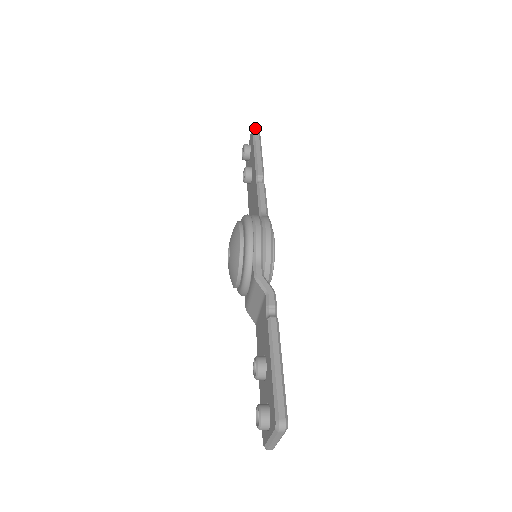
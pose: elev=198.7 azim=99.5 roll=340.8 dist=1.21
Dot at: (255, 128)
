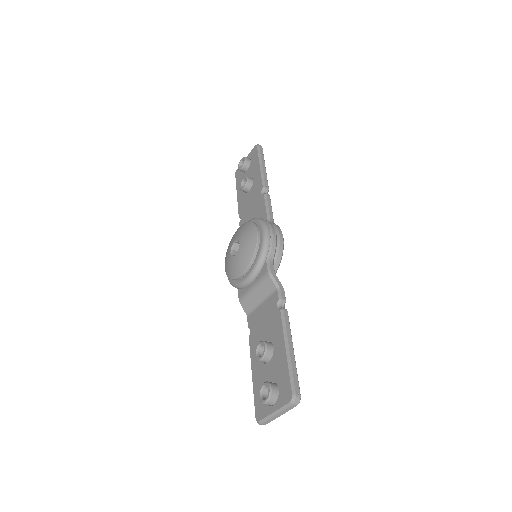
Dot at: (260, 146)
